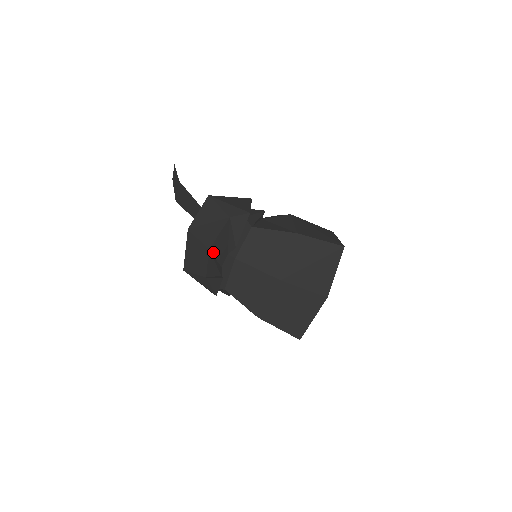
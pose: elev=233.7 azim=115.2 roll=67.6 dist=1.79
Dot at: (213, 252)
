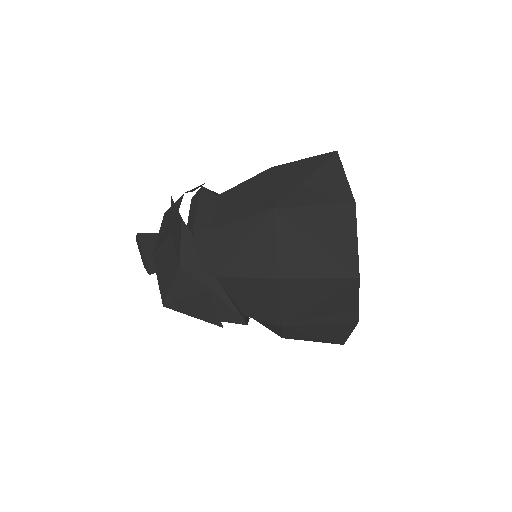
Dot at: (171, 222)
